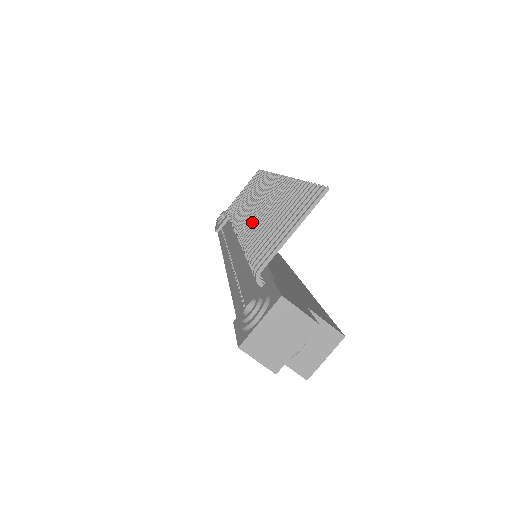
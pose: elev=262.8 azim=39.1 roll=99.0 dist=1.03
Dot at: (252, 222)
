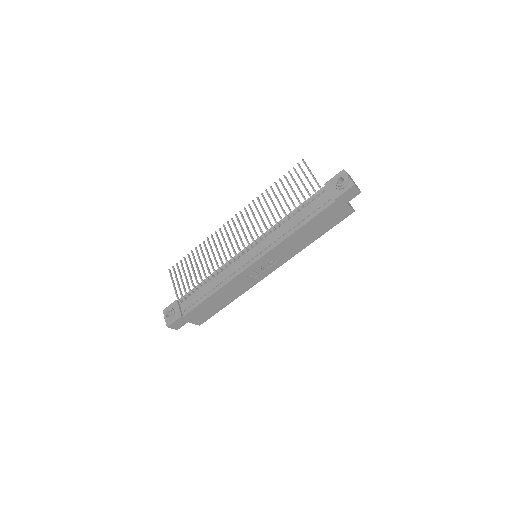
Dot at: (258, 224)
